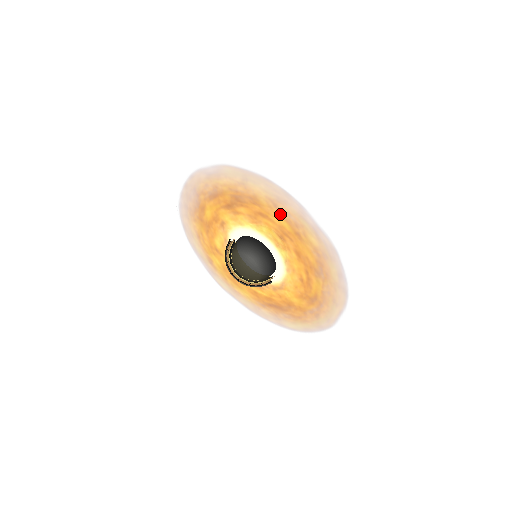
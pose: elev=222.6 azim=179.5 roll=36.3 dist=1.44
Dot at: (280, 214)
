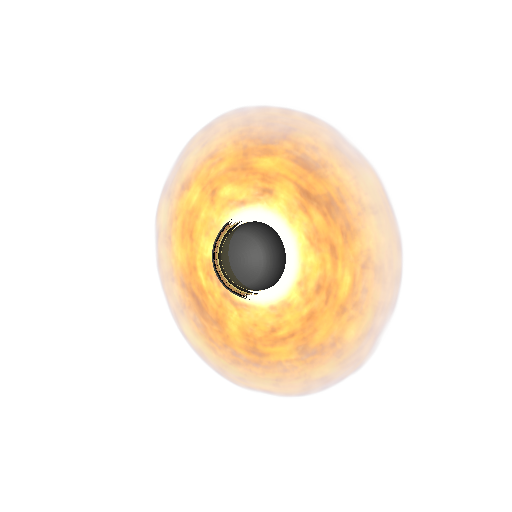
Dot at: (356, 277)
